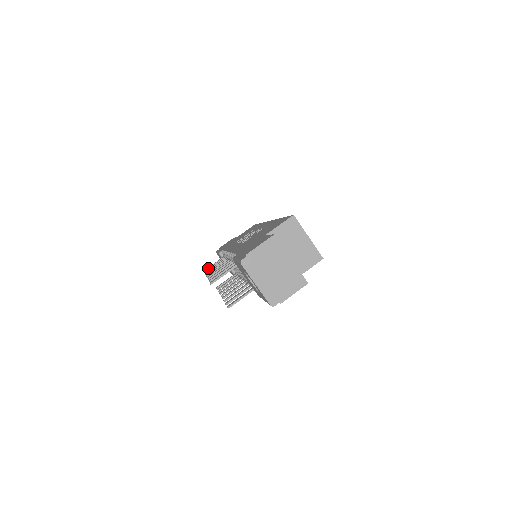
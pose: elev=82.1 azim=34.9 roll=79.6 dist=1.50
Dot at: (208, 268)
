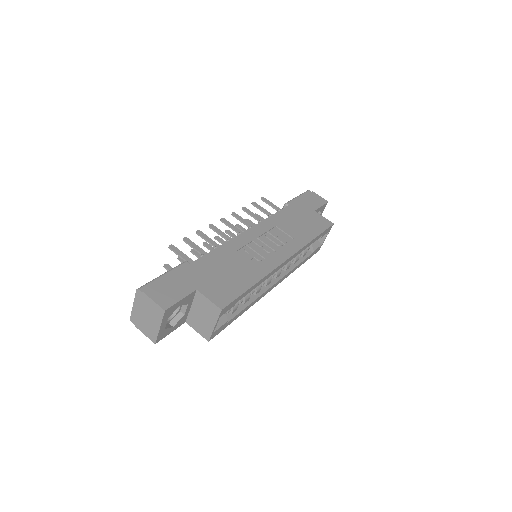
Dot at: (264, 201)
